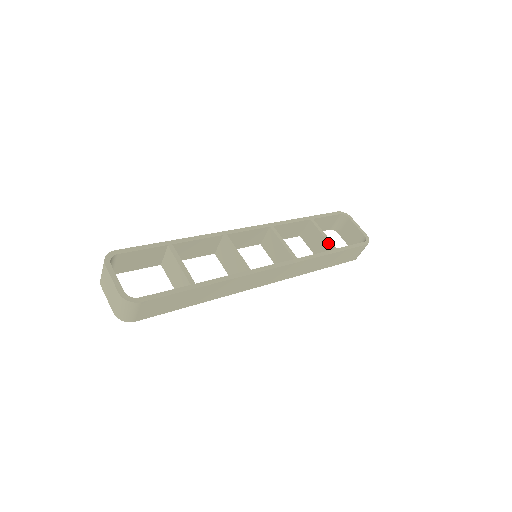
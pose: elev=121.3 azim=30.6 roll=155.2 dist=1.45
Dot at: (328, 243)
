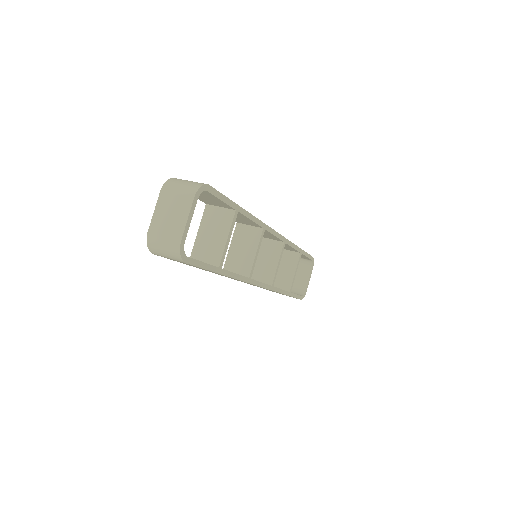
Dot at: (291, 283)
